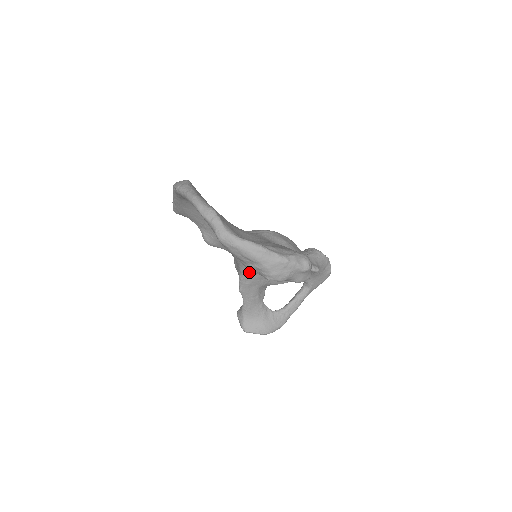
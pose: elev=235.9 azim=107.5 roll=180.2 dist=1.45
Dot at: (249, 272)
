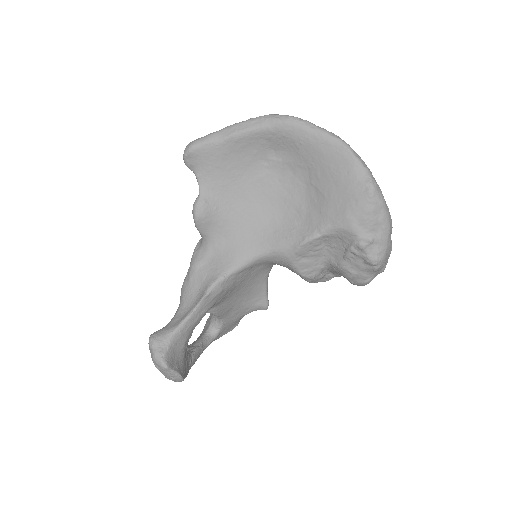
Dot at: (240, 272)
